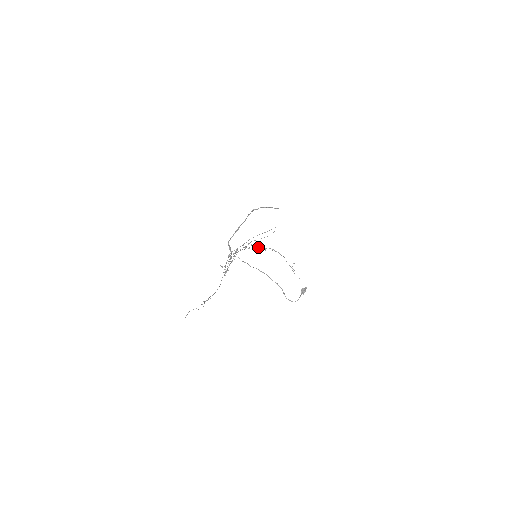
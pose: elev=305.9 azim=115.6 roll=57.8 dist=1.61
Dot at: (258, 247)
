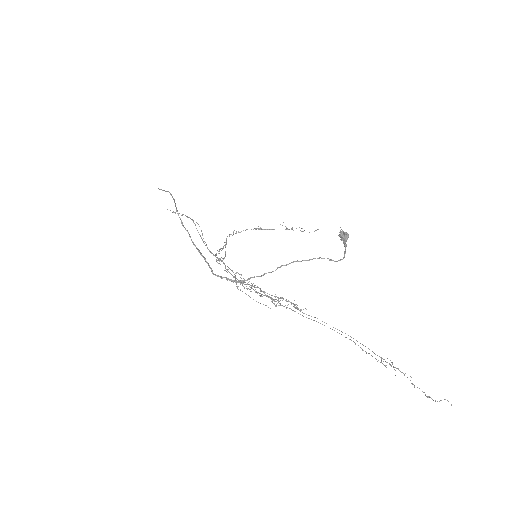
Dot at: (223, 247)
